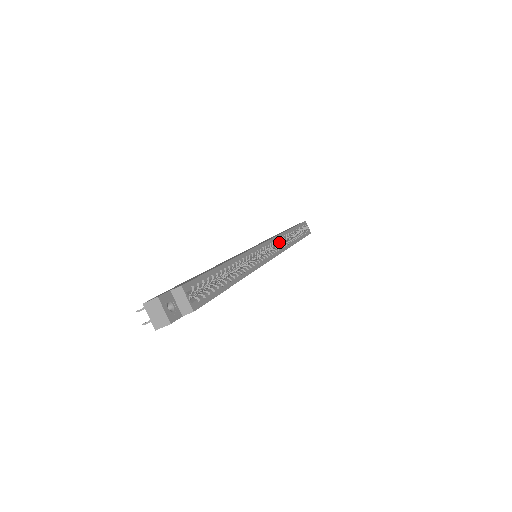
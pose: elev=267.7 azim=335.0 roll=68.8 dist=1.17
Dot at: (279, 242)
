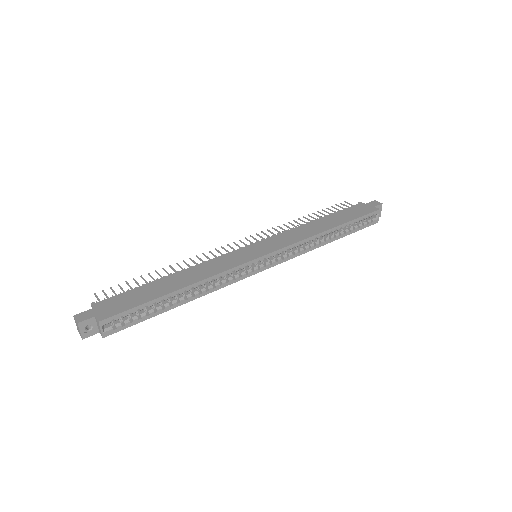
Dot at: occluded
